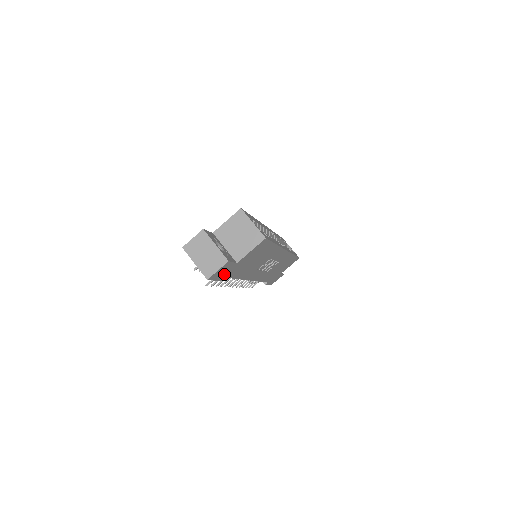
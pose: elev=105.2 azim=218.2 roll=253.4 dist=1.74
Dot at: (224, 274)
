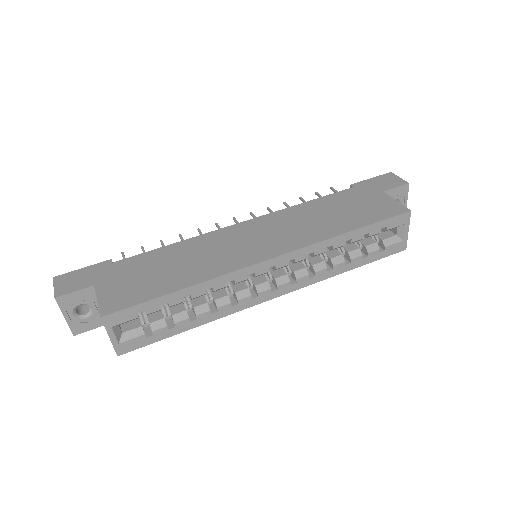
Dot at: occluded
